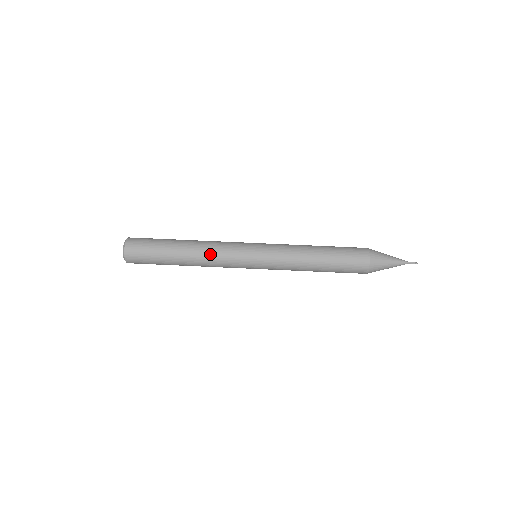
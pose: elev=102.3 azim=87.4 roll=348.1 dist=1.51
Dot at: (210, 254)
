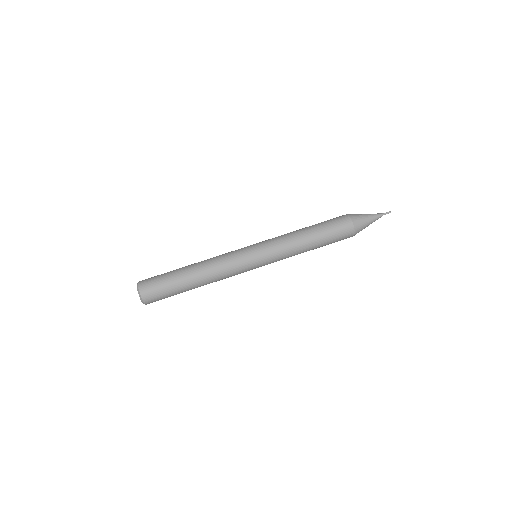
Dot at: (218, 273)
